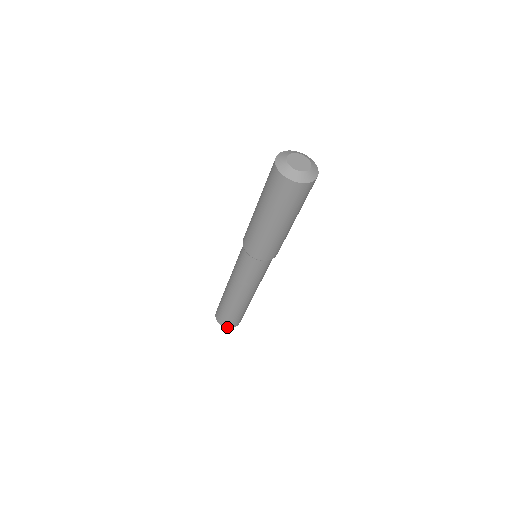
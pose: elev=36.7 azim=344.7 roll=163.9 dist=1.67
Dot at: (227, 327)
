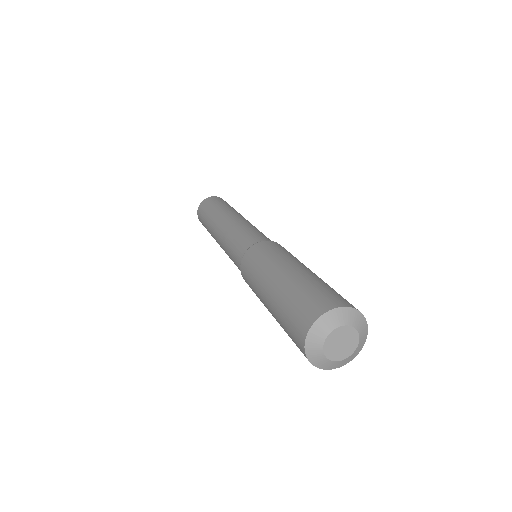
Dot at: occluded
